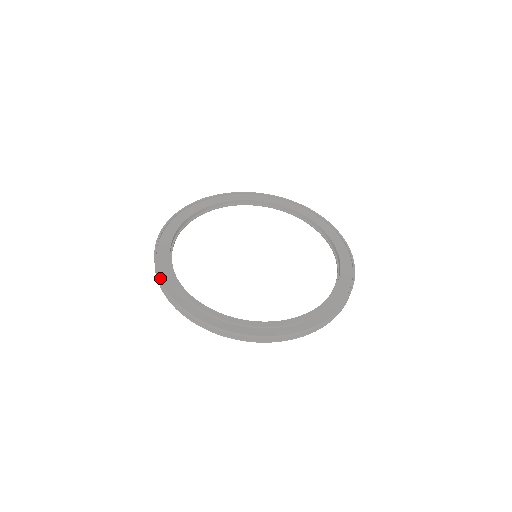
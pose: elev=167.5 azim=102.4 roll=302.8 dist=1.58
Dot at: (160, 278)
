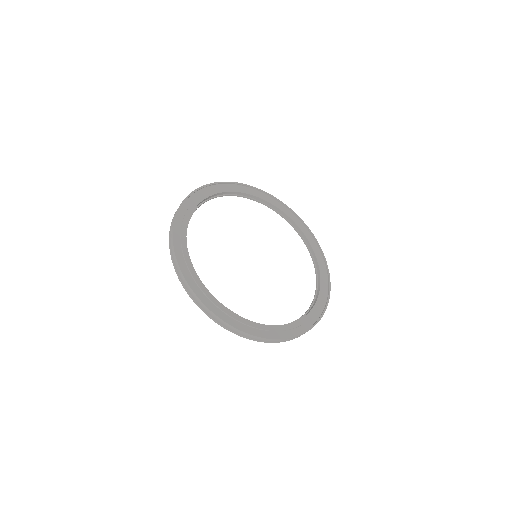
Dot at: (175, 249)
